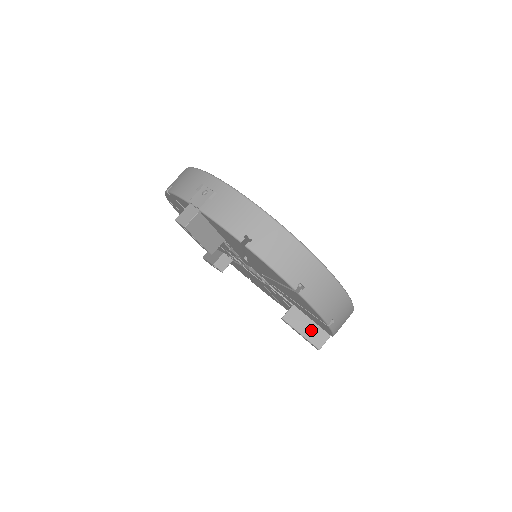
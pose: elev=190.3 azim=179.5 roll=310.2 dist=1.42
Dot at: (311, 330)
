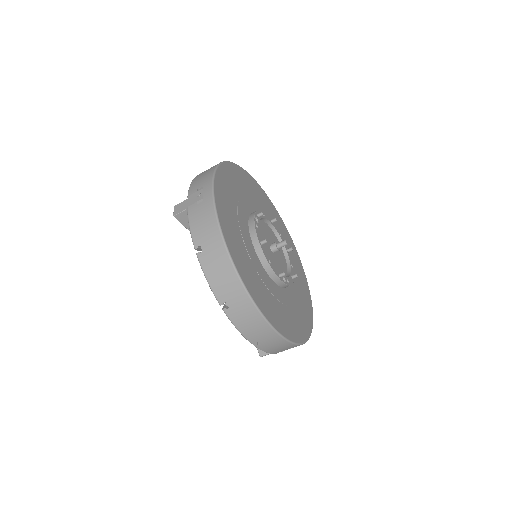
Dot at: occluded
